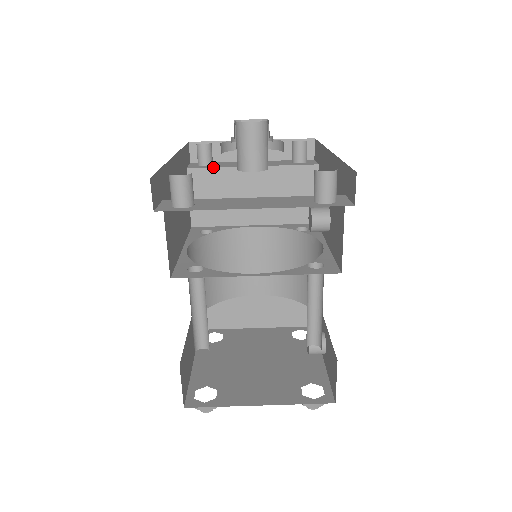
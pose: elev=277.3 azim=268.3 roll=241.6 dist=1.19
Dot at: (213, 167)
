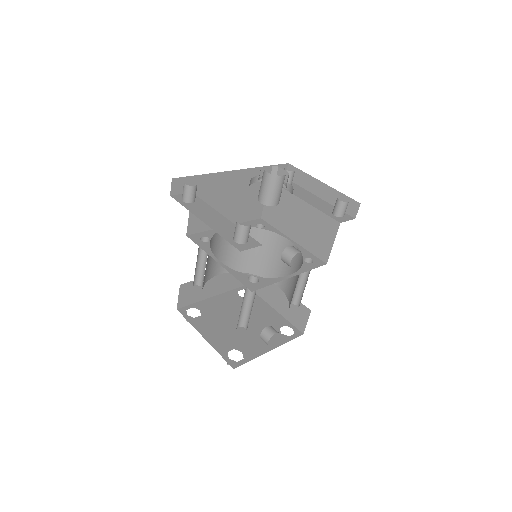
Dot at: (283, 187)
